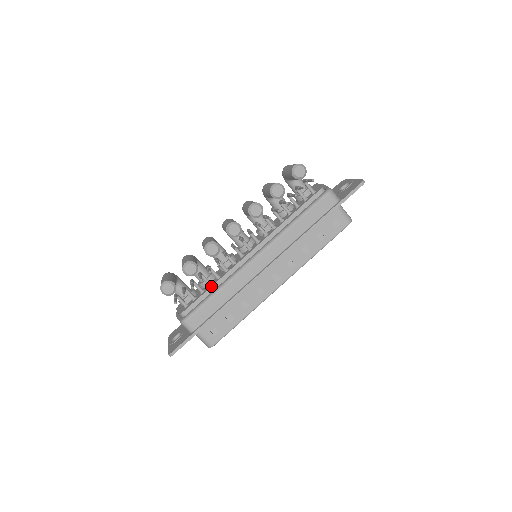
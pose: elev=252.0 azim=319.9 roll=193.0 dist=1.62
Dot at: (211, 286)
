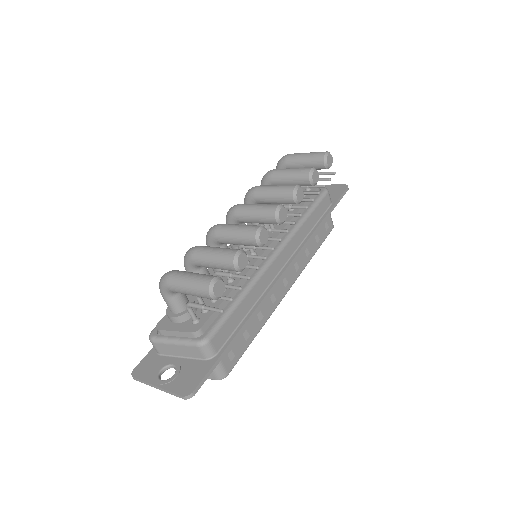
Dot at: (231, 291)
